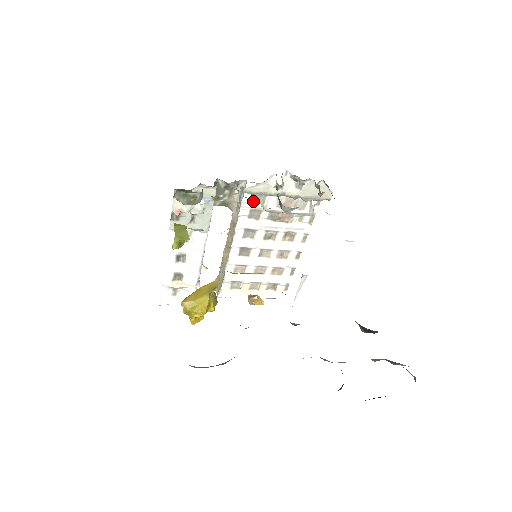
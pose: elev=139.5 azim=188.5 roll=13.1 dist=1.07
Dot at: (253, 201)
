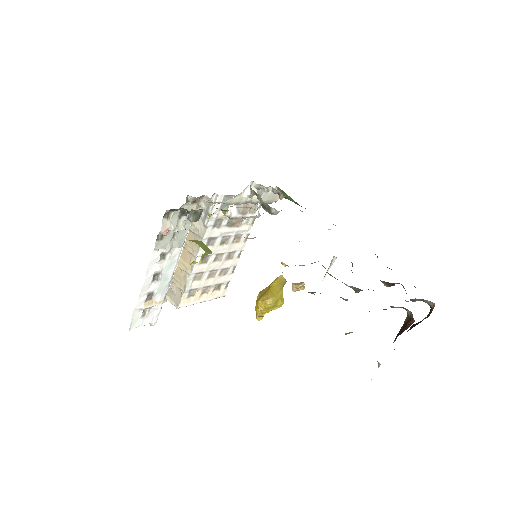
Dot at: (219, 212)
